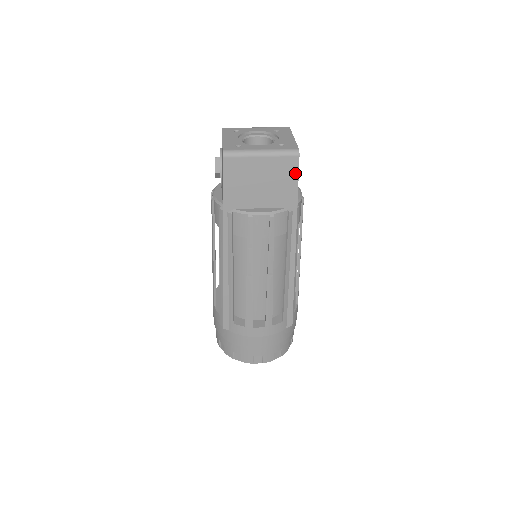
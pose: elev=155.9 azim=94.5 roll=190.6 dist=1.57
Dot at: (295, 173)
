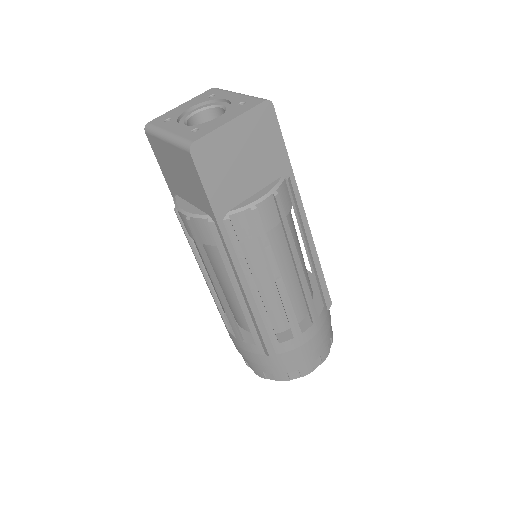
Dot at: (196, 174)
